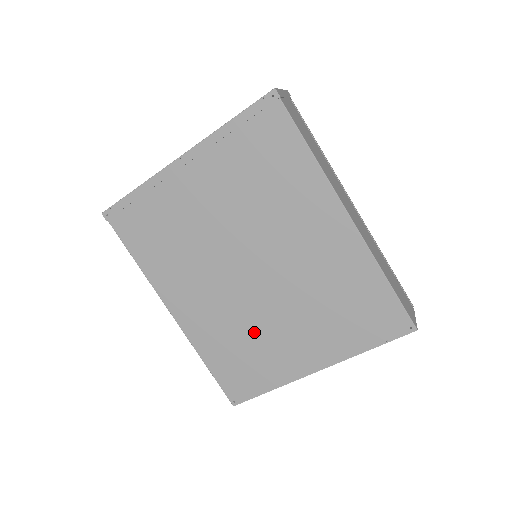
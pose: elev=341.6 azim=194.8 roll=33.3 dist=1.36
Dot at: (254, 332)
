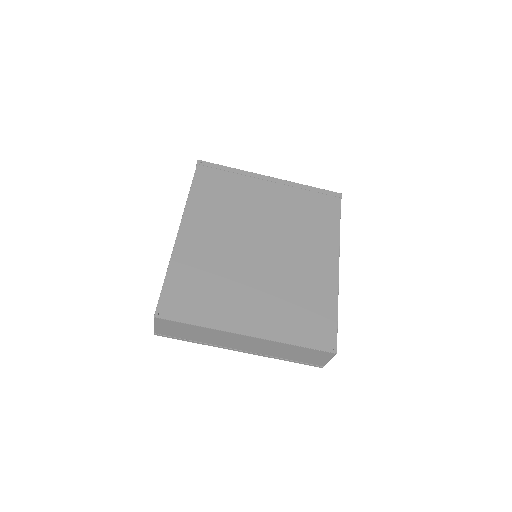
Dot at: (226, 280)
